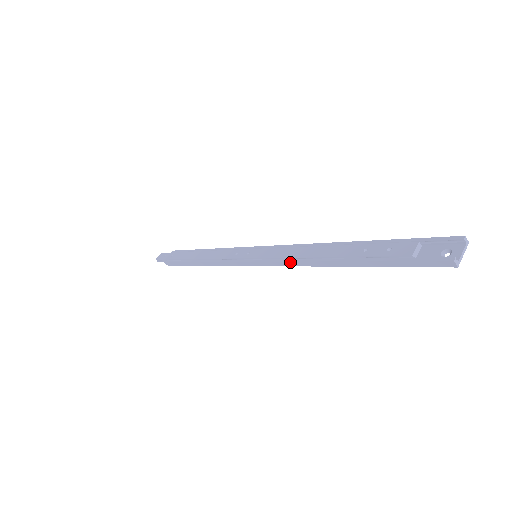
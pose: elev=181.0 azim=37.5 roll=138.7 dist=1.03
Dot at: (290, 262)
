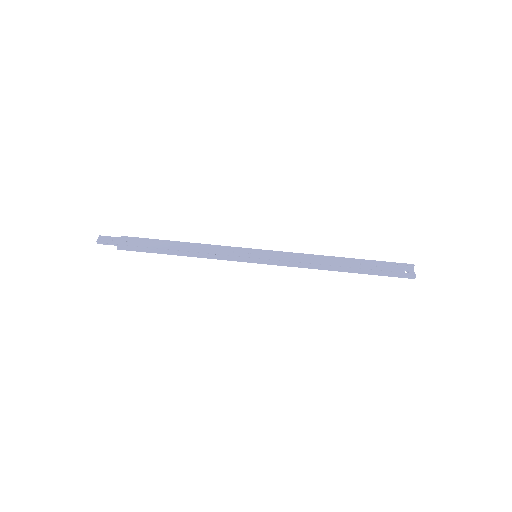
Dot at: (301, 265)
